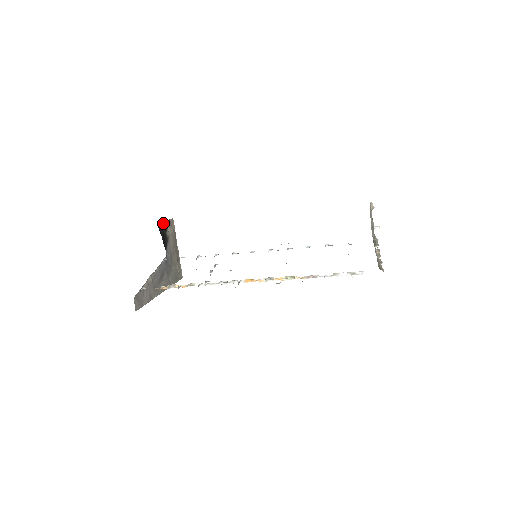
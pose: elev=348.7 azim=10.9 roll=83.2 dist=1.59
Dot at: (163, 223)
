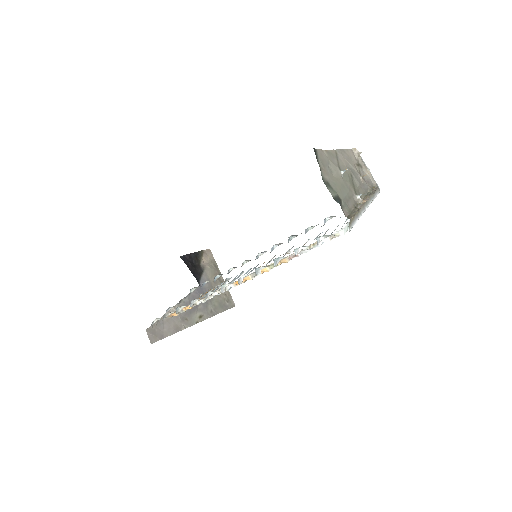
Dot at: (192, 255)
